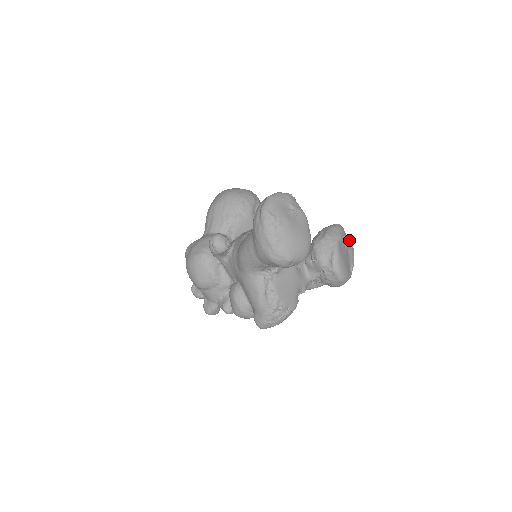
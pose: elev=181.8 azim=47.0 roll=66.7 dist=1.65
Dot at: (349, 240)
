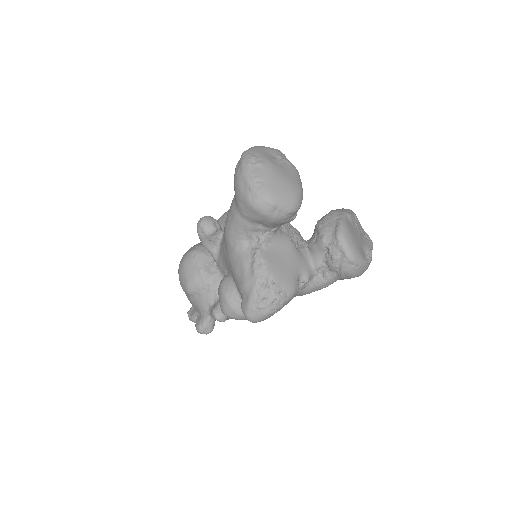
Dot at: (366, 233)
